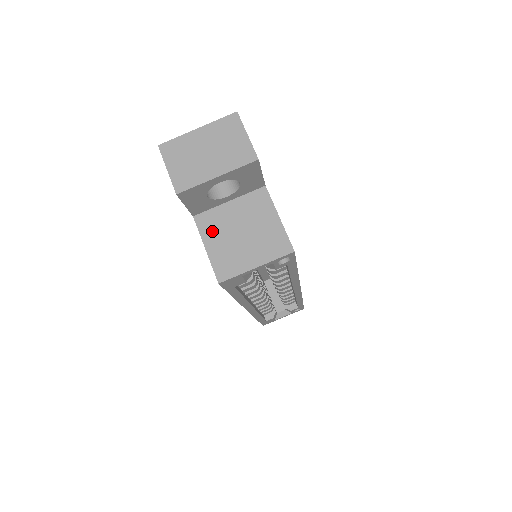
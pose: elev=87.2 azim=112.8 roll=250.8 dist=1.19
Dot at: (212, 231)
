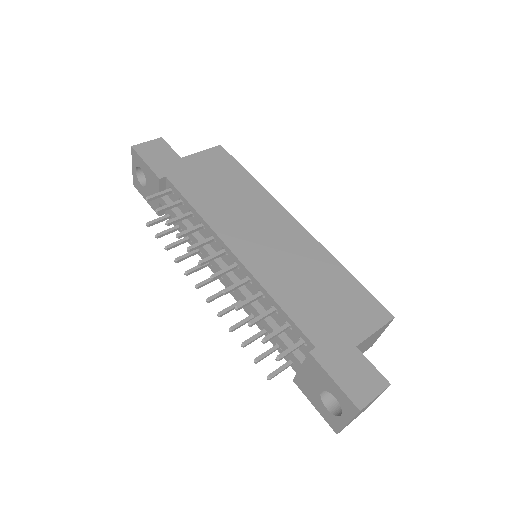
Dot at: occluded
